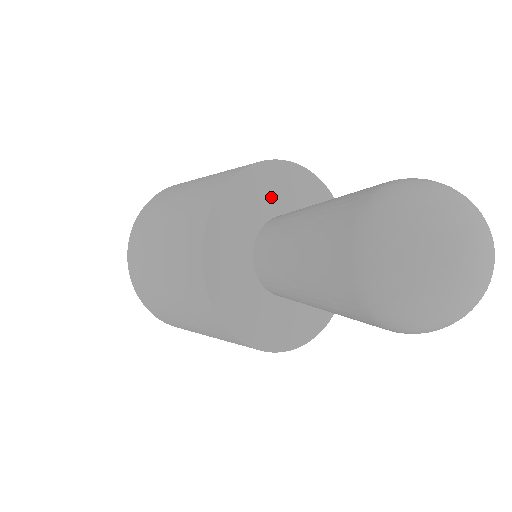
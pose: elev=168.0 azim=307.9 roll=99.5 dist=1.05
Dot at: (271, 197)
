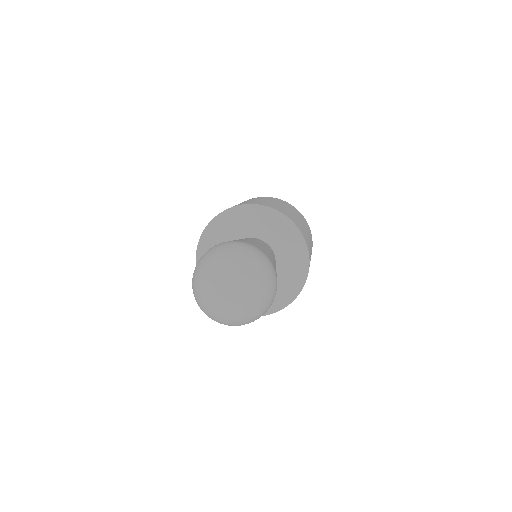
Dot at: (240, 227)
